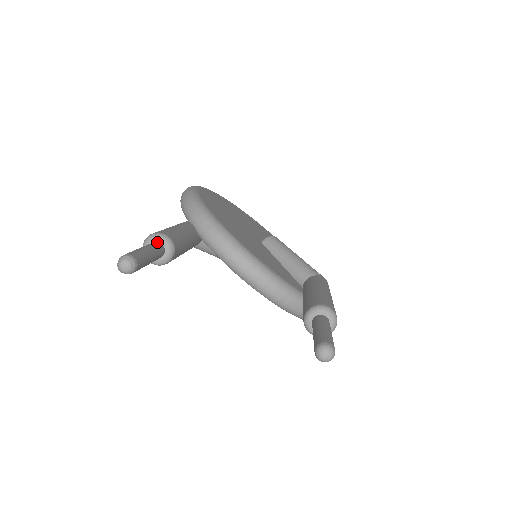
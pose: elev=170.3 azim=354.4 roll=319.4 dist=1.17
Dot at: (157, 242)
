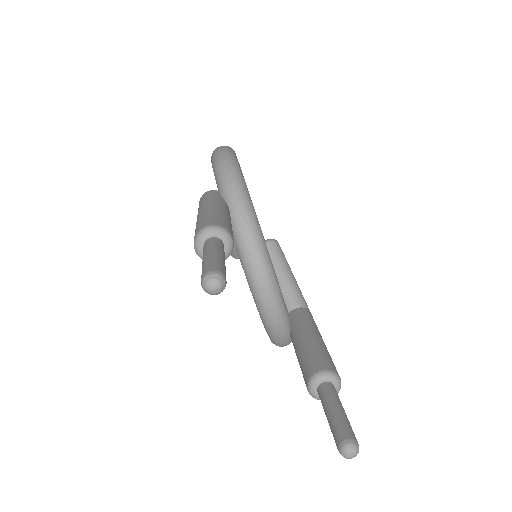
Dot at: (221, 240)
